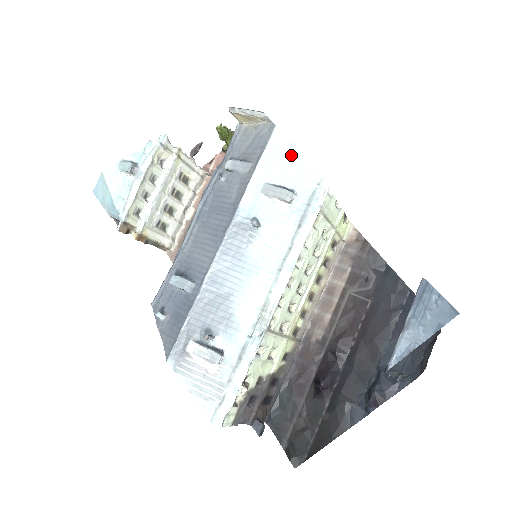
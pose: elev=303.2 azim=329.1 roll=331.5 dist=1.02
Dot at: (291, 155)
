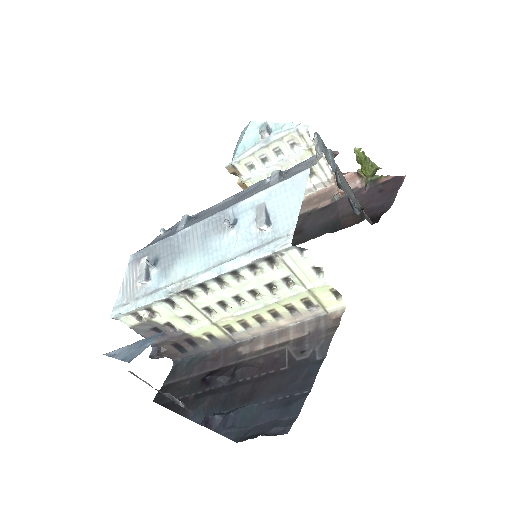
Dot at: (296, 198)
